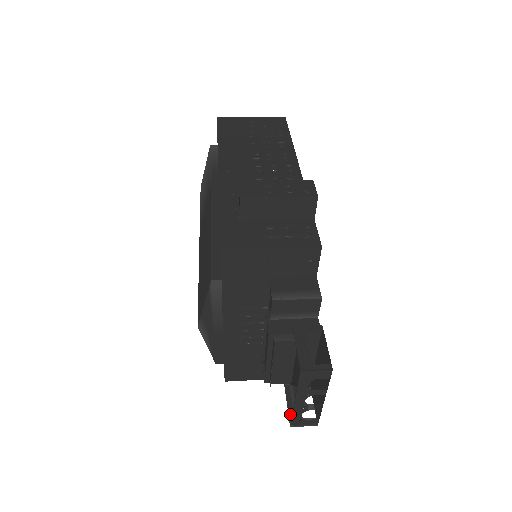
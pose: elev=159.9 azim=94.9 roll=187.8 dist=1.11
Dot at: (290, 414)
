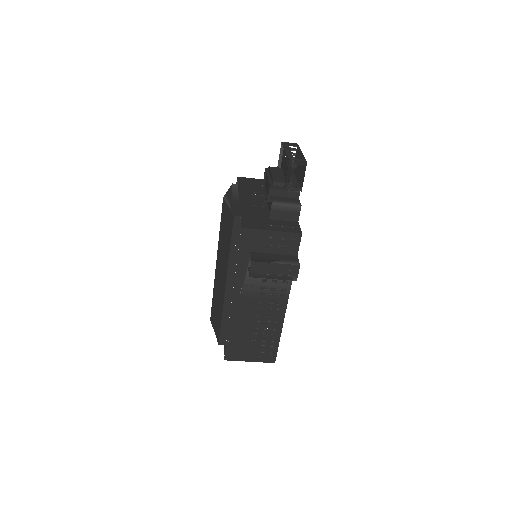
Dot at: (289, 168)
